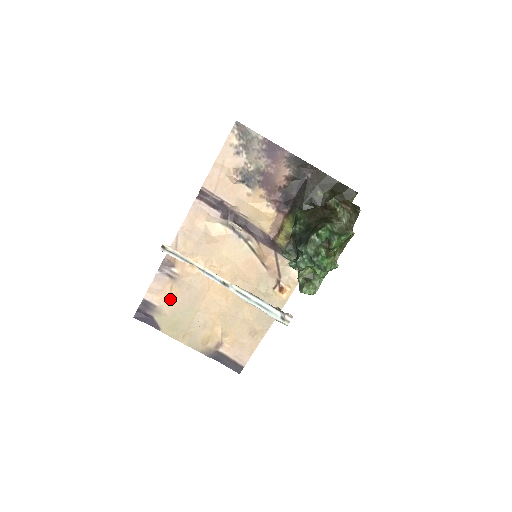
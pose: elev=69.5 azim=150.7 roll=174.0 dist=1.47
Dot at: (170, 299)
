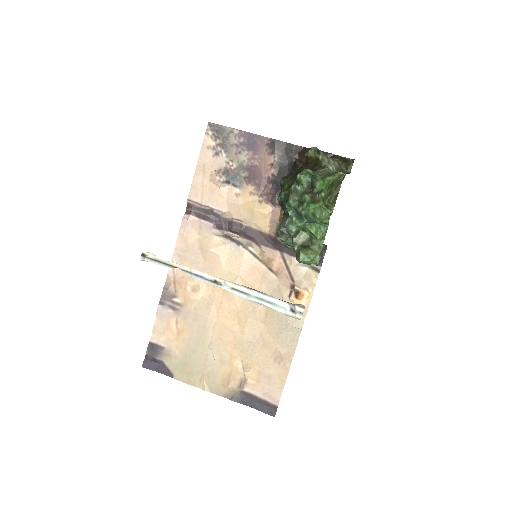
Dot at: (178, 336)
